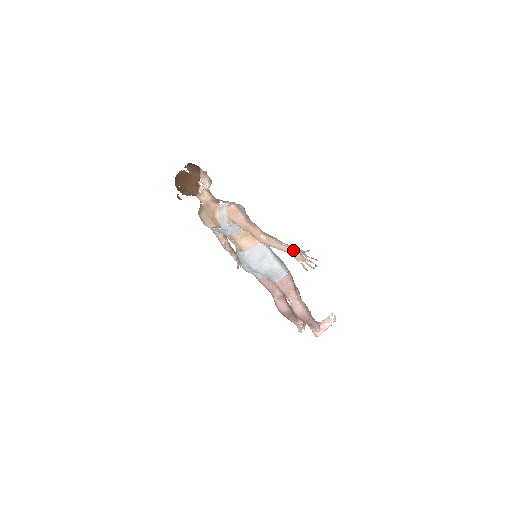
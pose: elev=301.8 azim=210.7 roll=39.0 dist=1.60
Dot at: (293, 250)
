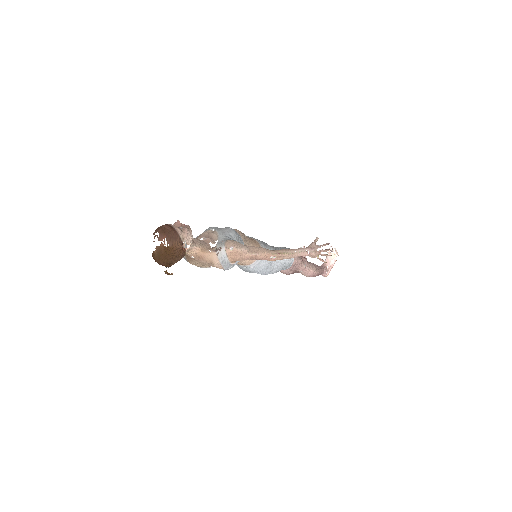
Dot at: (307, 252)
